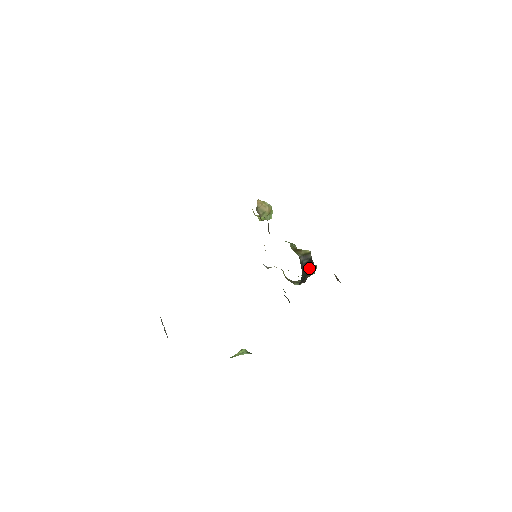
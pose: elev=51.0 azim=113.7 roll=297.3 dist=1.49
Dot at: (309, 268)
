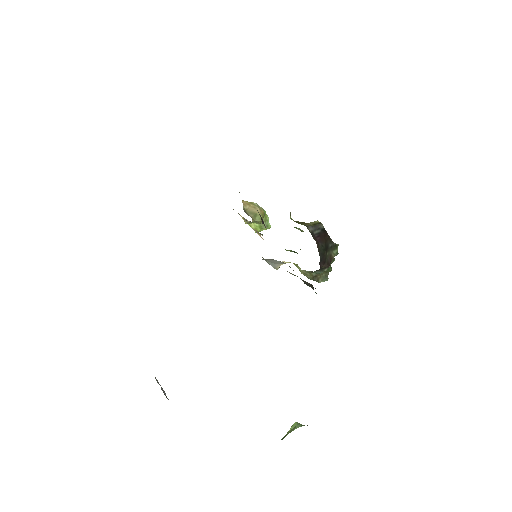
Dot at: (326, 241)
